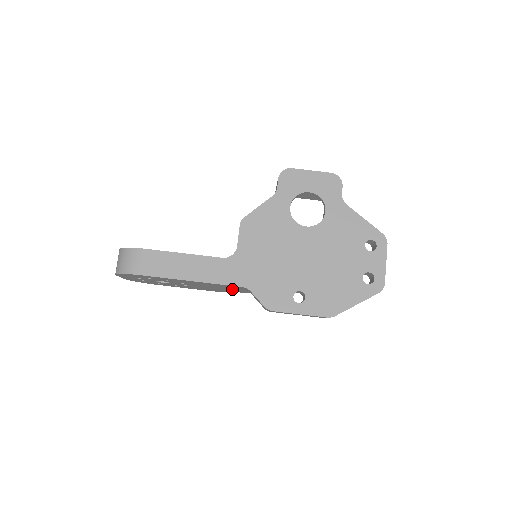
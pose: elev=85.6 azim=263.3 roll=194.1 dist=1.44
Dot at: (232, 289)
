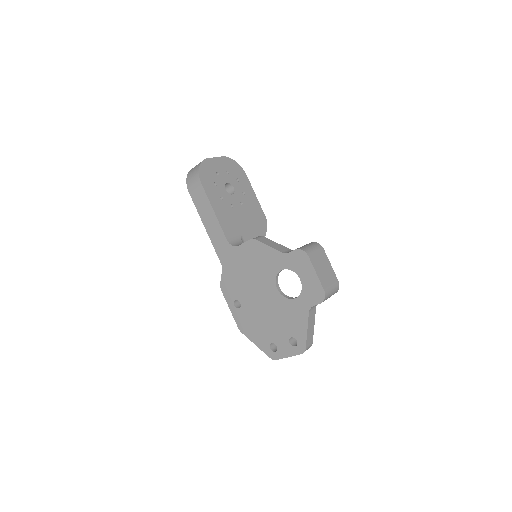
Dot at: occluded
